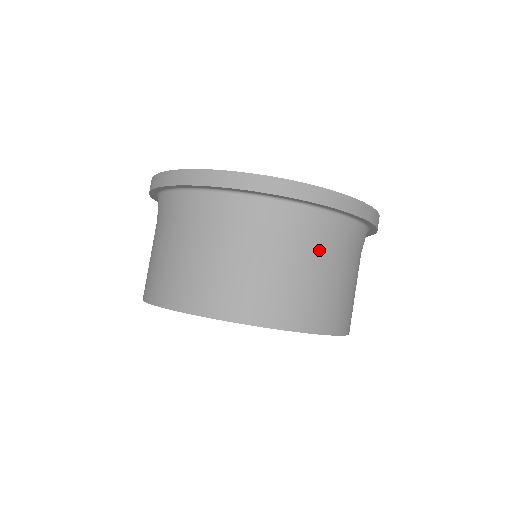
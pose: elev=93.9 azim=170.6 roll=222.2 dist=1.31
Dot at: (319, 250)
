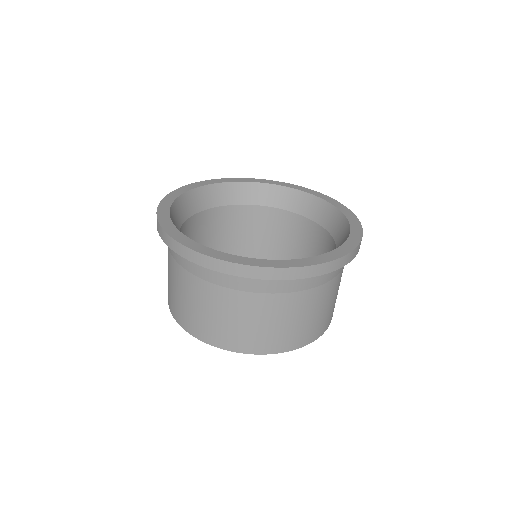
Dot at: (324, 291)
